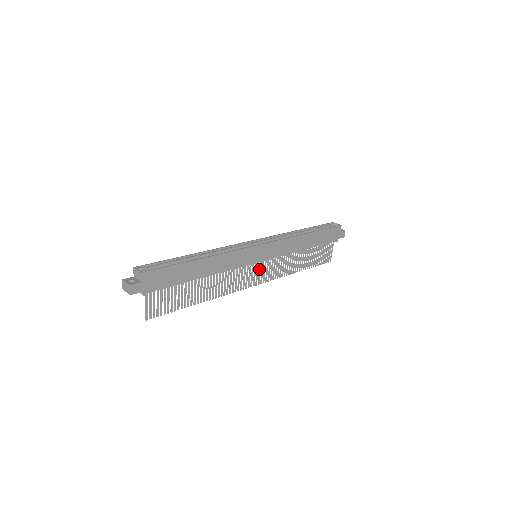
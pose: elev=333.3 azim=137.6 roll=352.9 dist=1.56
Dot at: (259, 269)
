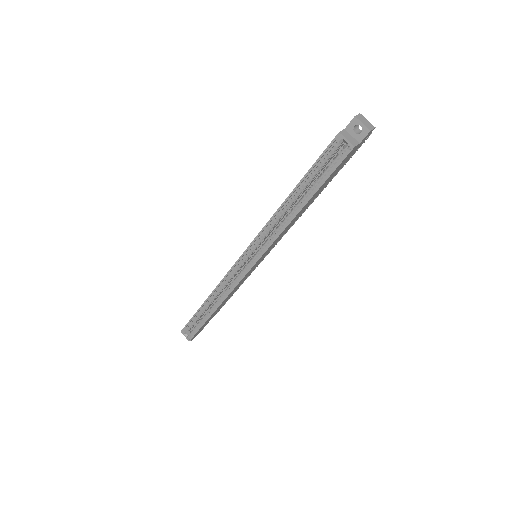
Dot at: occluded
